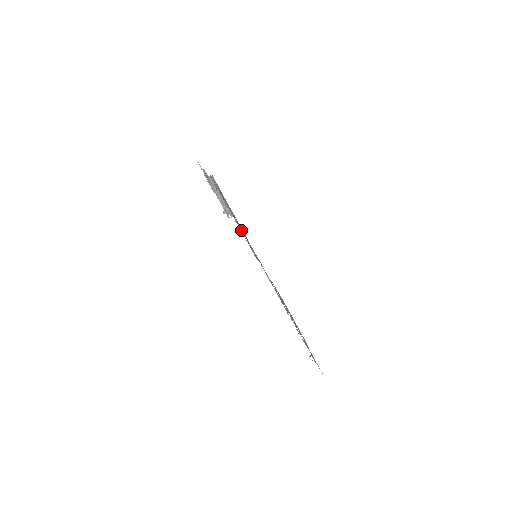
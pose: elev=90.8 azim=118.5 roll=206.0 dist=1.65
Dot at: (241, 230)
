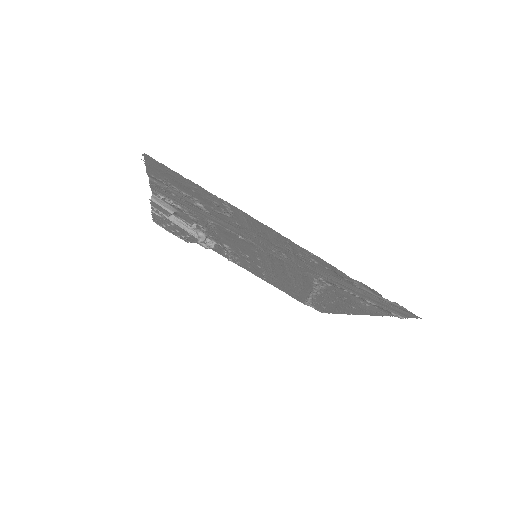
Dot at: (196, 199)
